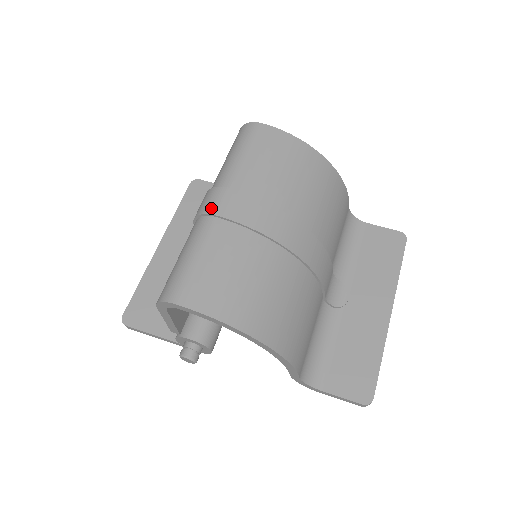
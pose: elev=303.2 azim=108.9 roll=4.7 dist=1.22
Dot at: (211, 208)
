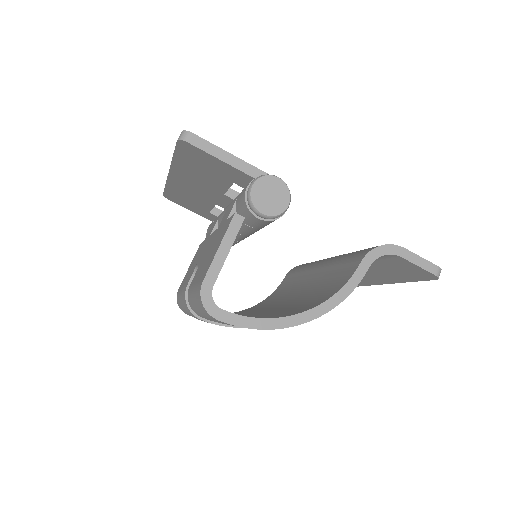
Dot at: occluded
